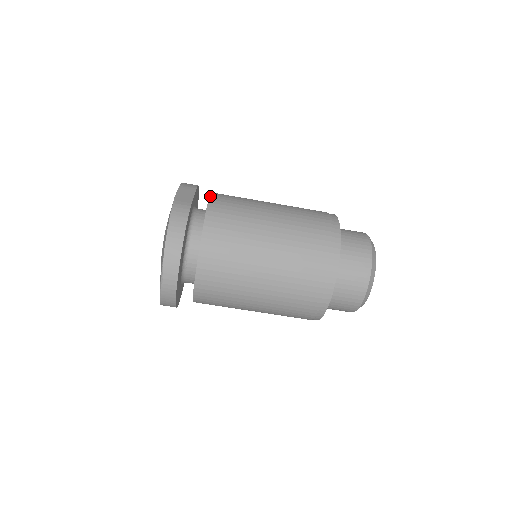
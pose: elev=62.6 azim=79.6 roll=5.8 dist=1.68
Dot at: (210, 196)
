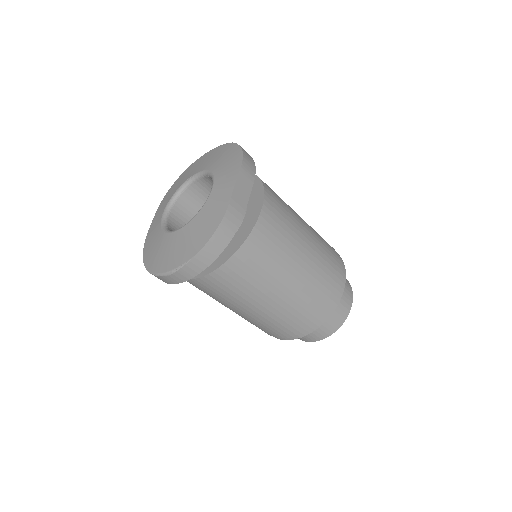
Dot at: (264, 203)
